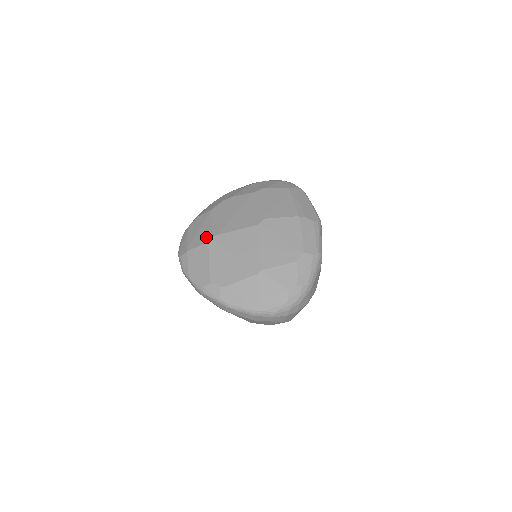
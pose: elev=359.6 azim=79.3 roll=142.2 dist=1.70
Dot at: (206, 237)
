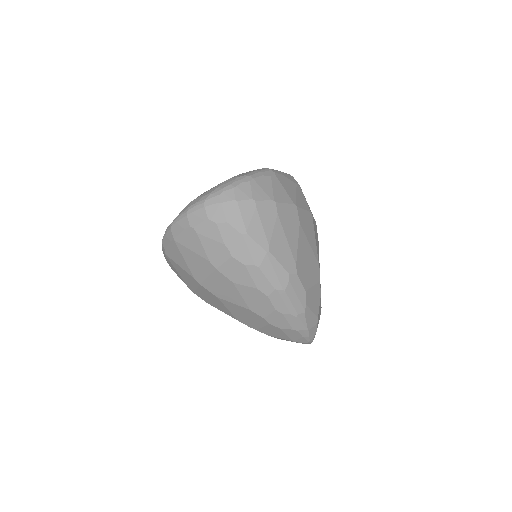
Dot at: occluded
